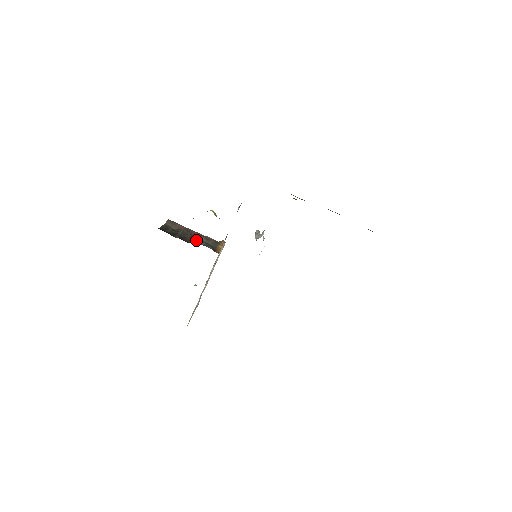
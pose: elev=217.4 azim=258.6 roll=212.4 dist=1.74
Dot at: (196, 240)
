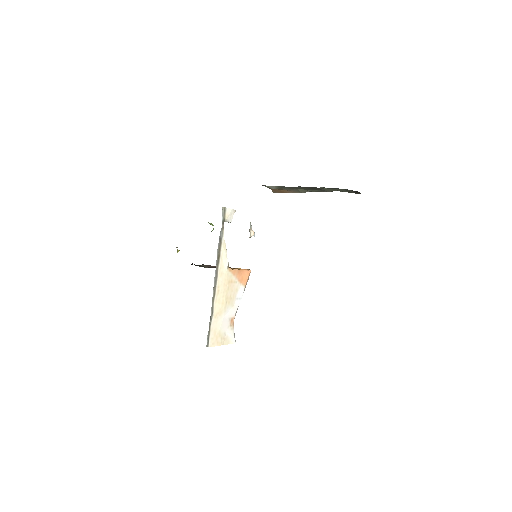
Dot at: occluded
